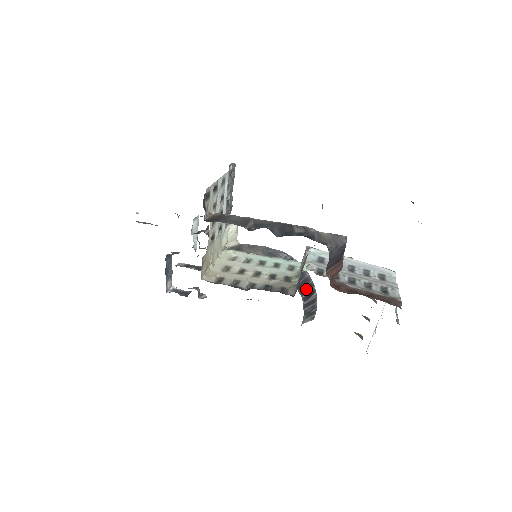
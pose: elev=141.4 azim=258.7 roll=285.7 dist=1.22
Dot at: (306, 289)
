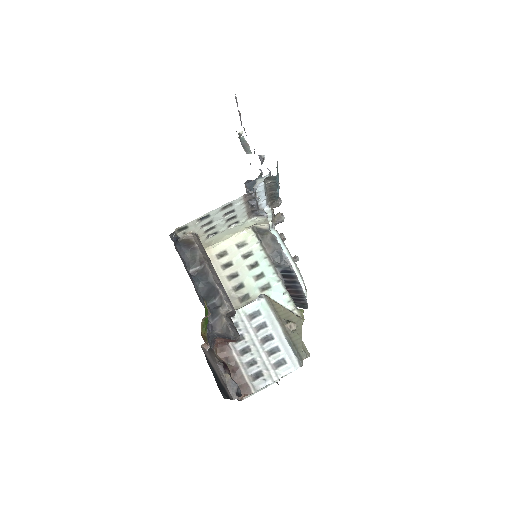
Dot at: (296, 295)
